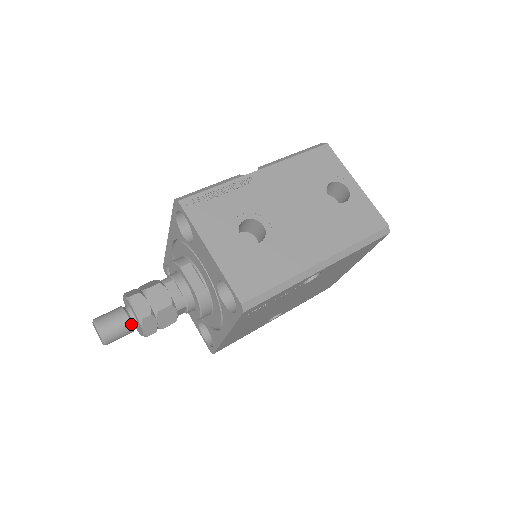
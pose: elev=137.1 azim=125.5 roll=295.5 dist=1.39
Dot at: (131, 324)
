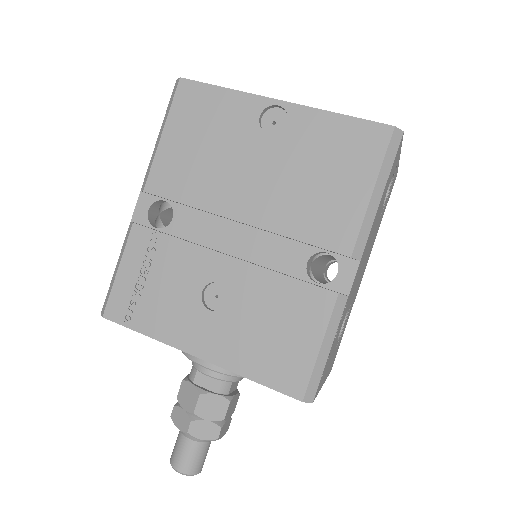
Dot at: occluded
